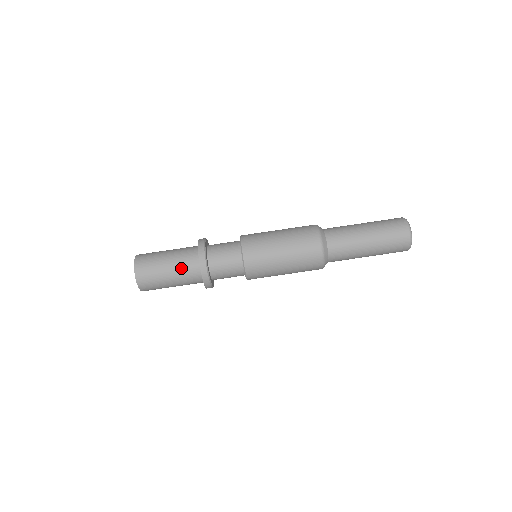
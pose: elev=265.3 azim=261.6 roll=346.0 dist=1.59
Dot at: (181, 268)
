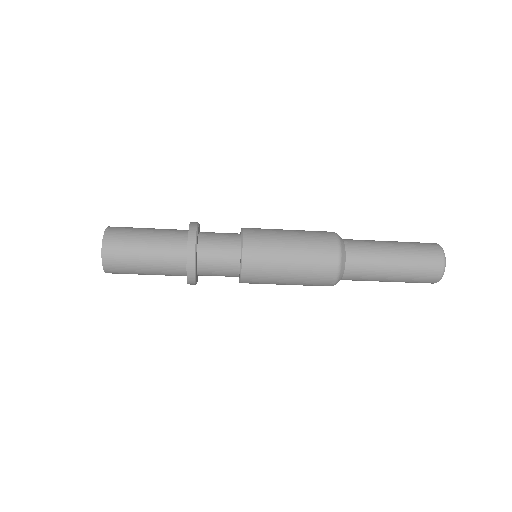
Dot at: (162, 256)
